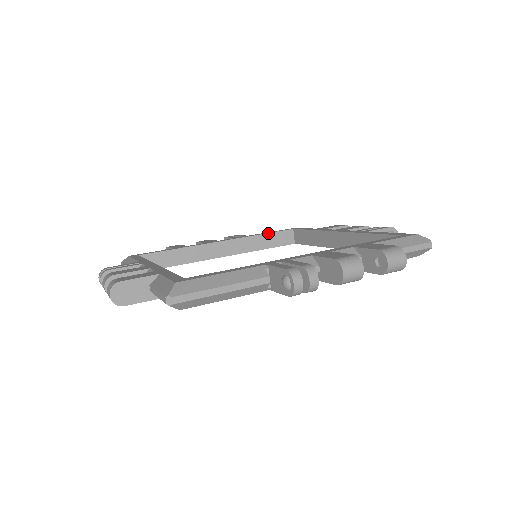
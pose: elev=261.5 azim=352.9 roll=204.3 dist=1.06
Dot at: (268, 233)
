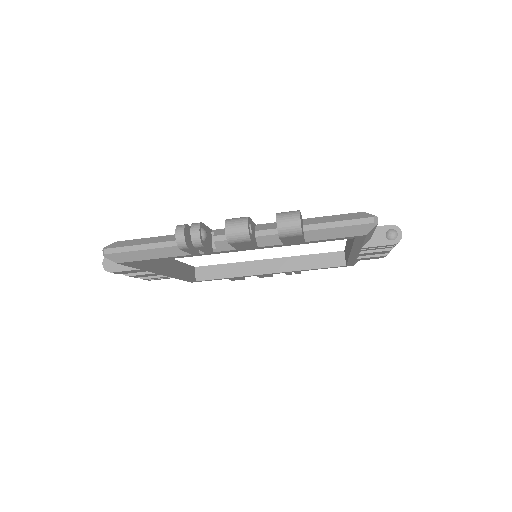
Dot at: (186, 264)
